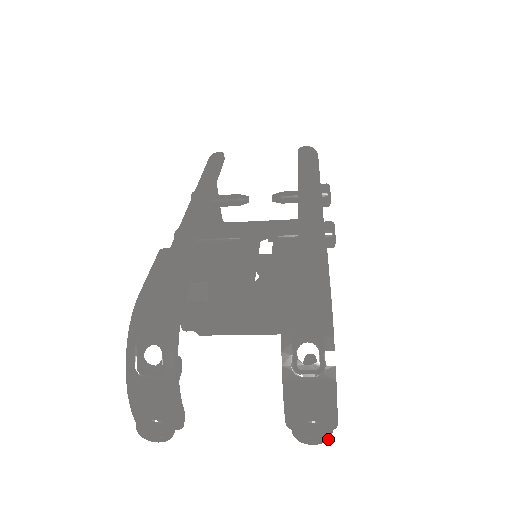
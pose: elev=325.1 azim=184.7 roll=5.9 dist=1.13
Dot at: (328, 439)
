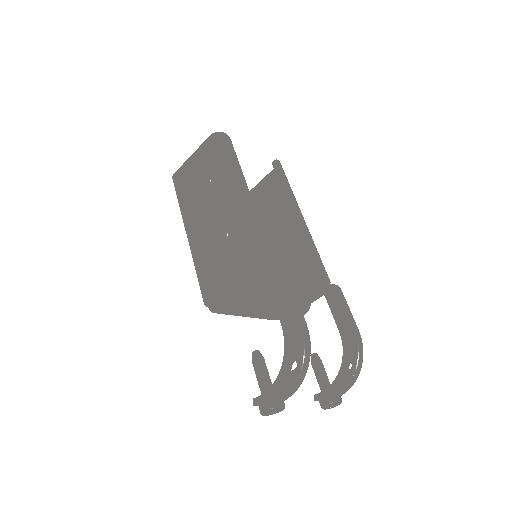
Dot at: occluded
